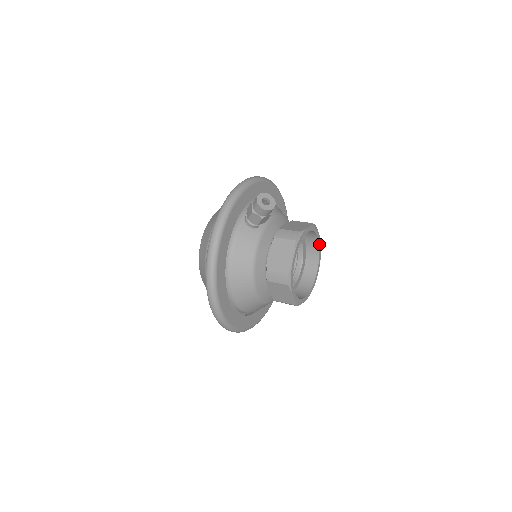
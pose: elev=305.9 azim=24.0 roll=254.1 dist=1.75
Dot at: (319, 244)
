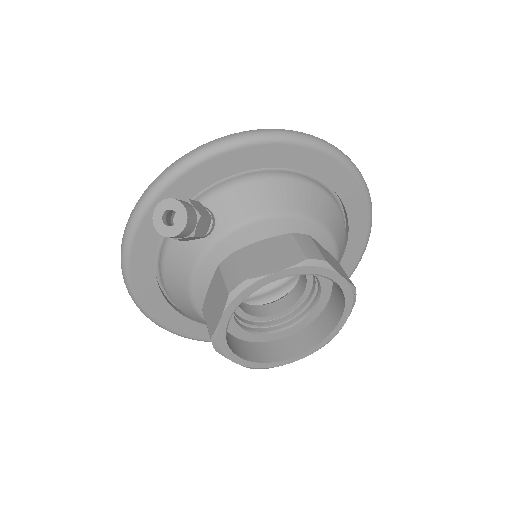
Dot at: (342, 287)
